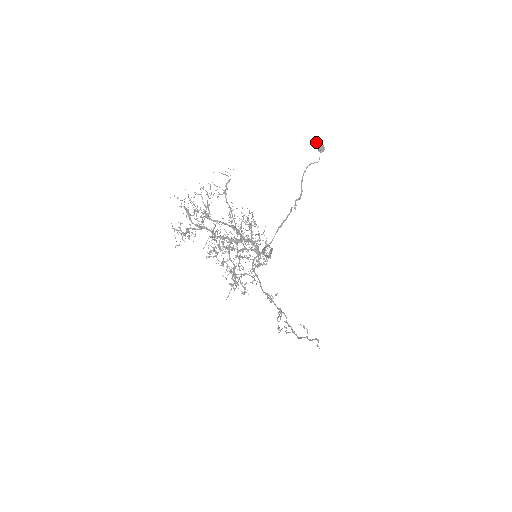
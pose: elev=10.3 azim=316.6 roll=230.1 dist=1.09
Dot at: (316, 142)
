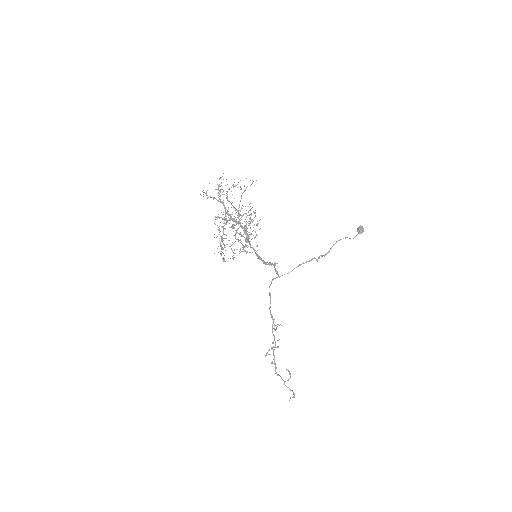
Dot at: (359, 226)
